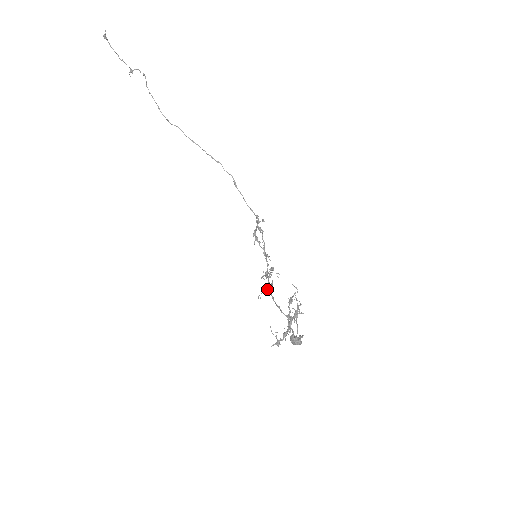
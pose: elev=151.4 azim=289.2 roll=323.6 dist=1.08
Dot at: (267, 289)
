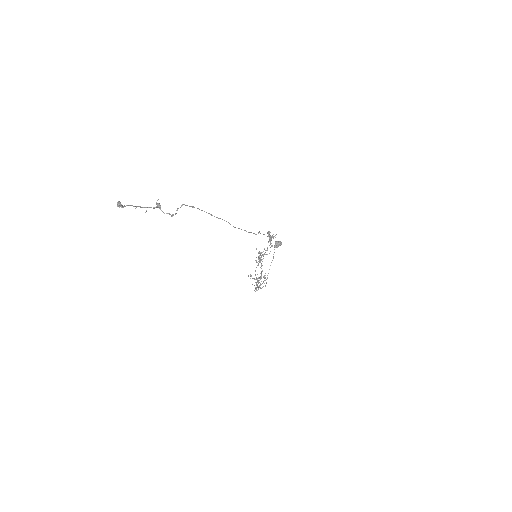
Dot at: occluded
